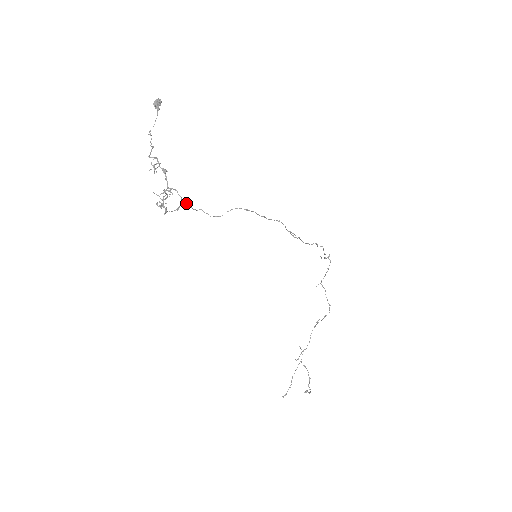
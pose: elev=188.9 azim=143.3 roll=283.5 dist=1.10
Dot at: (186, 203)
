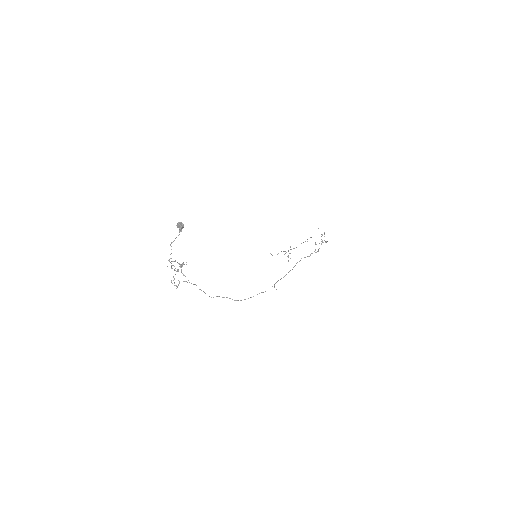
Dot at: (193, 284)
